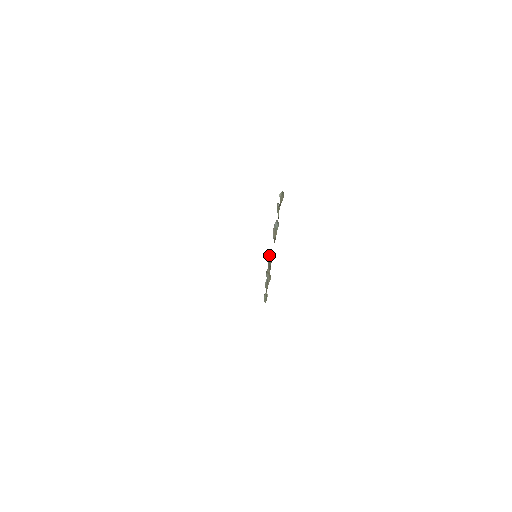
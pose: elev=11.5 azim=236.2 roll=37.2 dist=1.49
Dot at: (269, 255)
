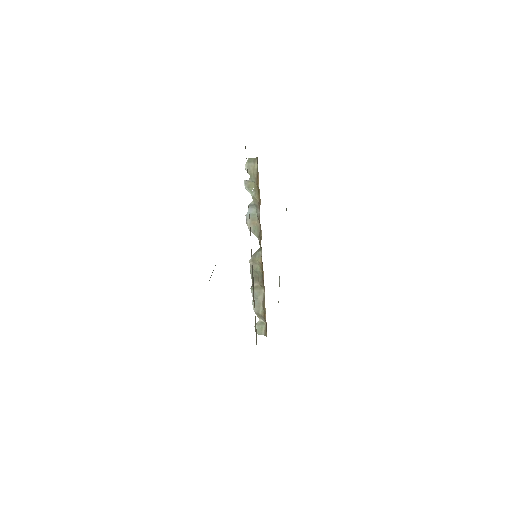
Dot at: (250, 262)
